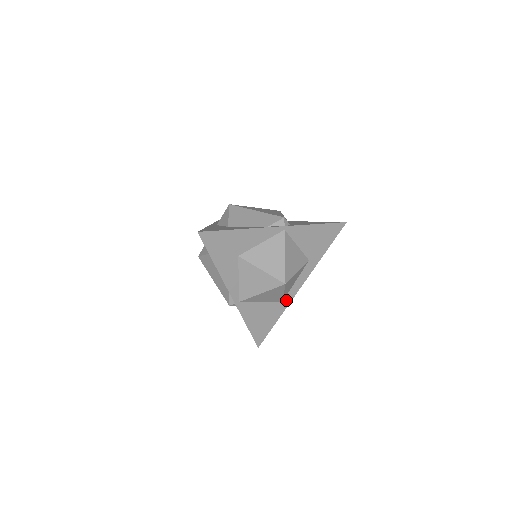
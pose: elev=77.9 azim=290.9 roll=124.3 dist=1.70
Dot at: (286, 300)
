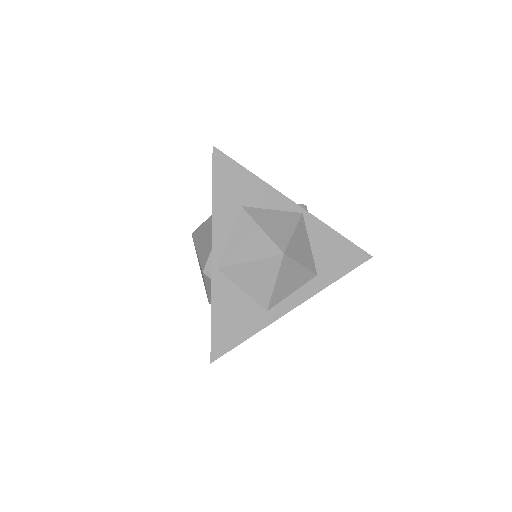
Dot at: (272, 312)
